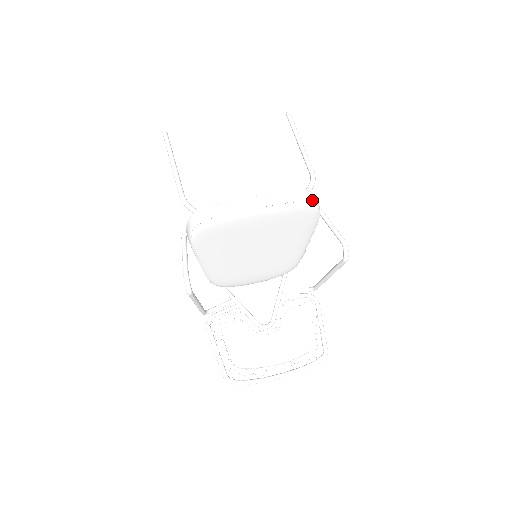
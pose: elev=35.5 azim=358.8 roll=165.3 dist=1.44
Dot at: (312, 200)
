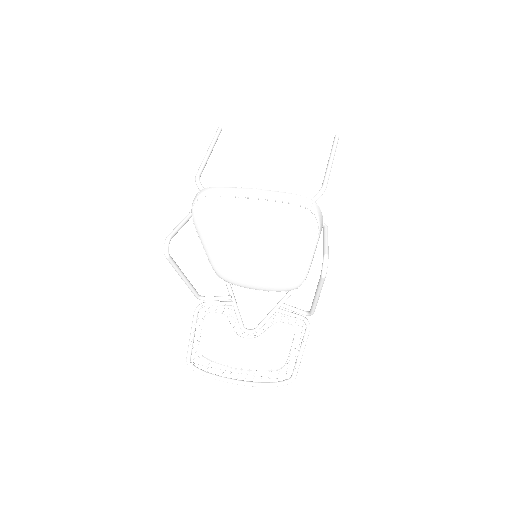
Dot at: (309, 207)
